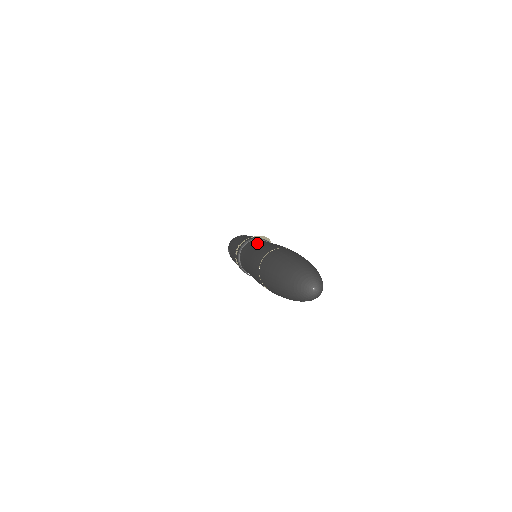
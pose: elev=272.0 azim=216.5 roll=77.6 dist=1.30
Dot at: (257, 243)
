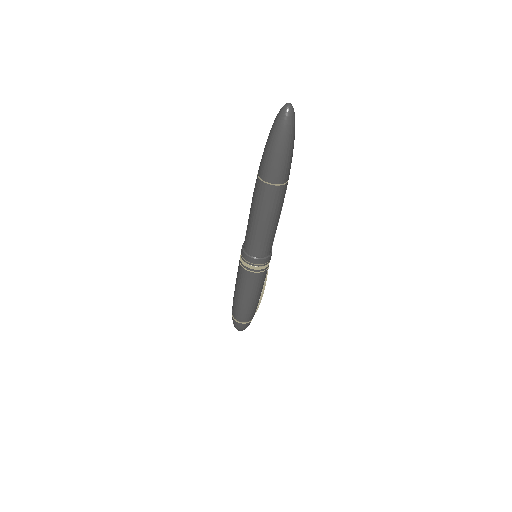
Dot at: occluded
